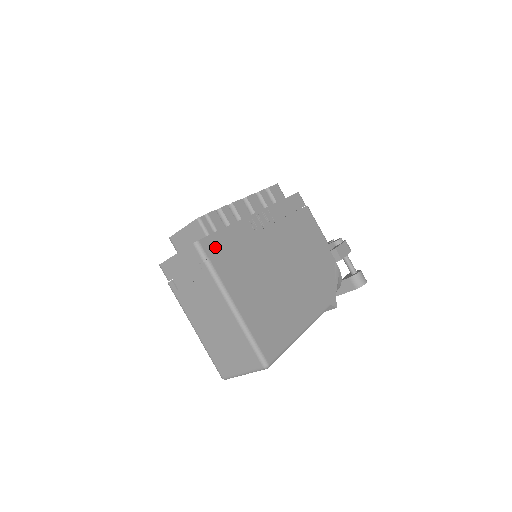
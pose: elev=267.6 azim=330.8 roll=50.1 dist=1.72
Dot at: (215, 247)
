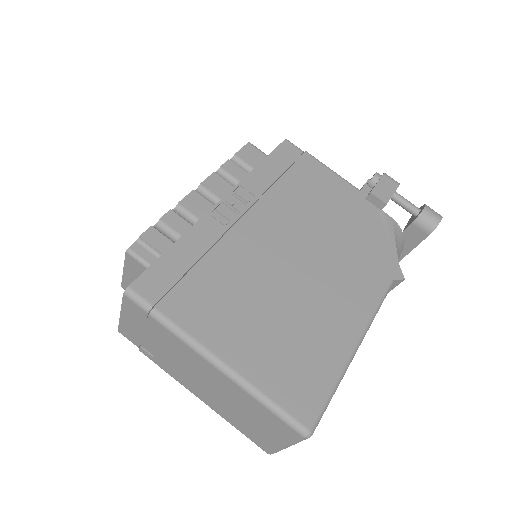
Dot at: (161, 283)
